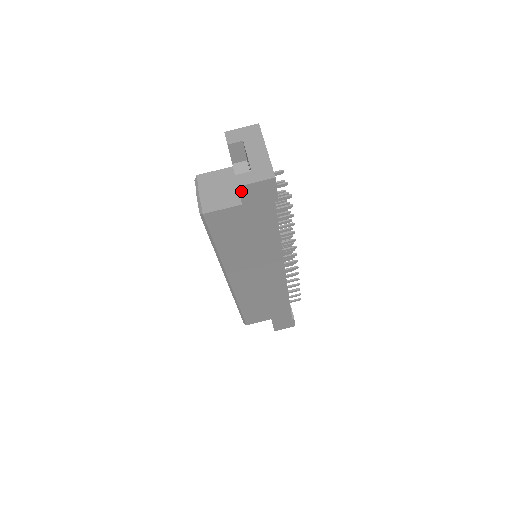
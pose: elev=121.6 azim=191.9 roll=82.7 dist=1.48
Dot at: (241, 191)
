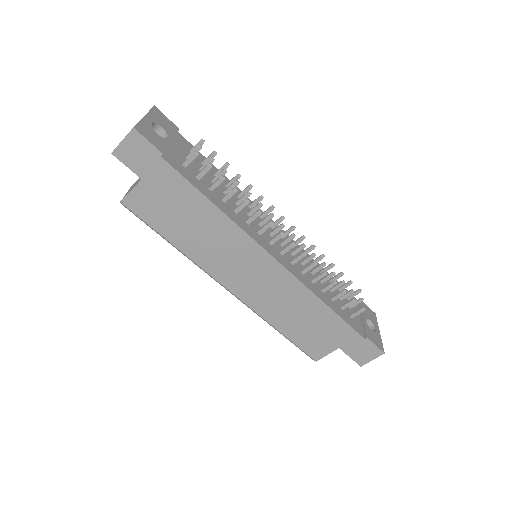
Dot at: (119, 157)
